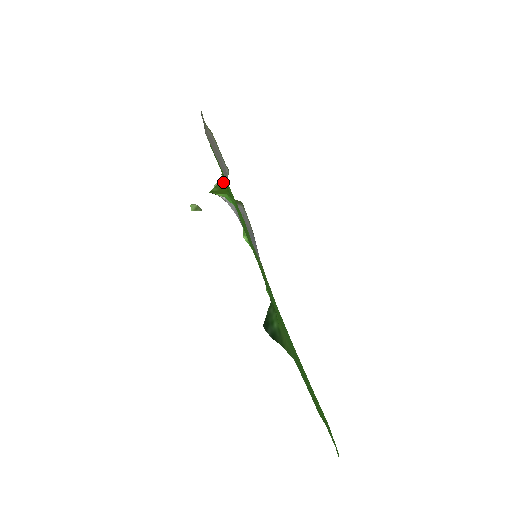
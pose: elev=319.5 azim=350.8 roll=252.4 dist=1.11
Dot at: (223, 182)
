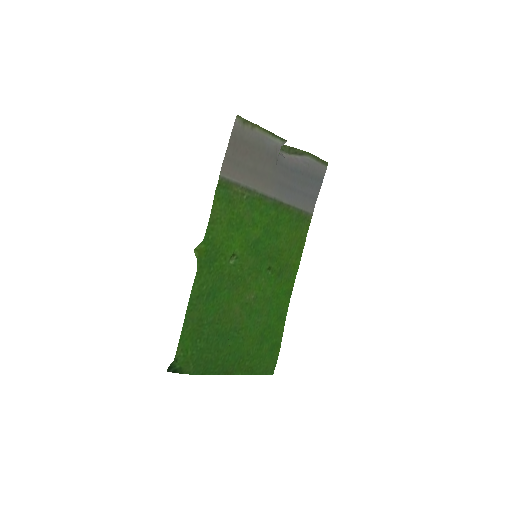
Dot at: (204, 242)
